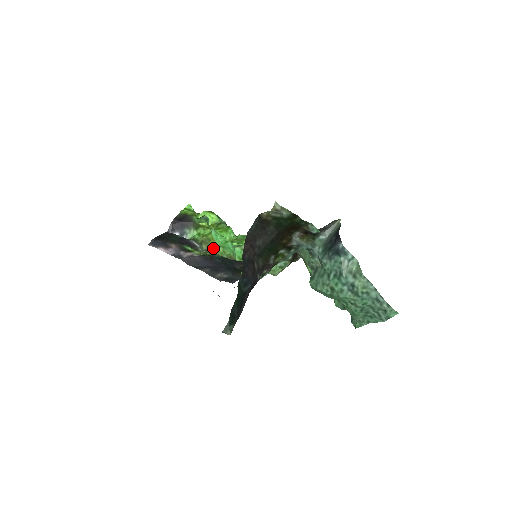
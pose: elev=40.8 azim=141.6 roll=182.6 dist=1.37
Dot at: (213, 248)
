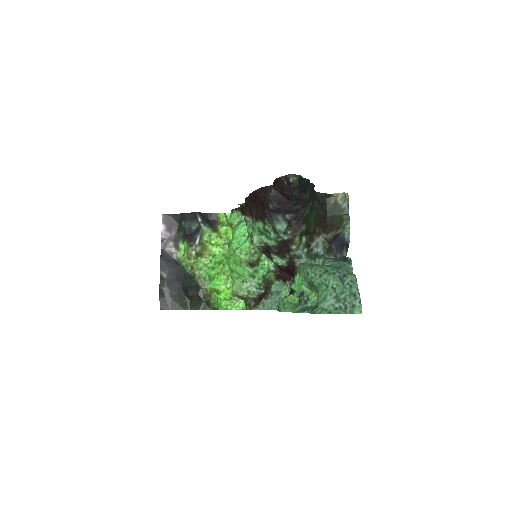
Dot at: (197, 260)
